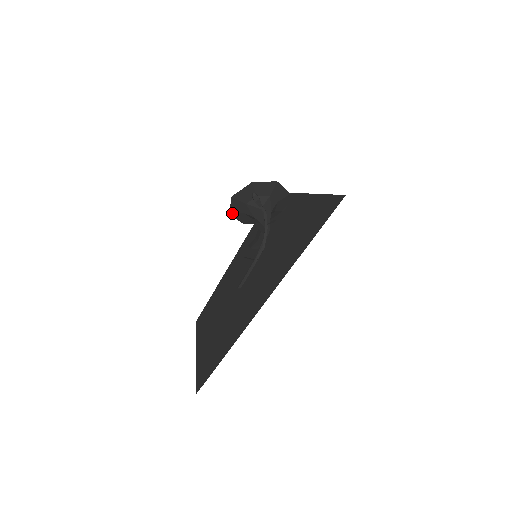
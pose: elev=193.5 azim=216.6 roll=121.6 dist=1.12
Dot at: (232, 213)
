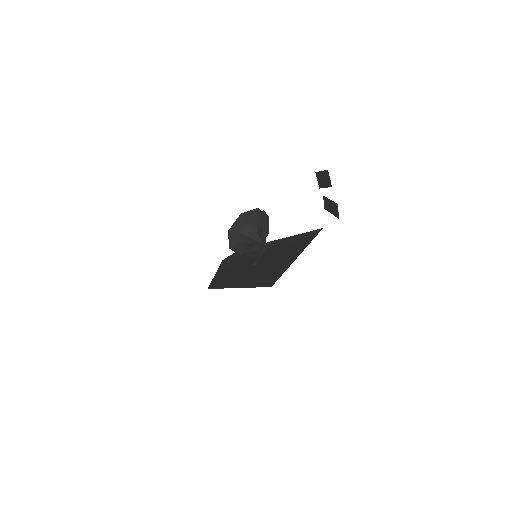
Dot at: (231, 230)
